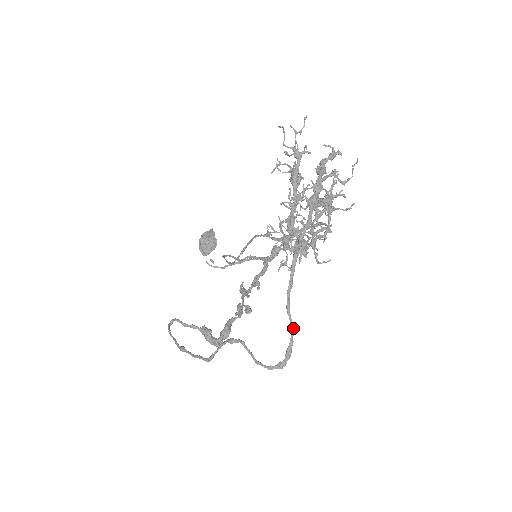
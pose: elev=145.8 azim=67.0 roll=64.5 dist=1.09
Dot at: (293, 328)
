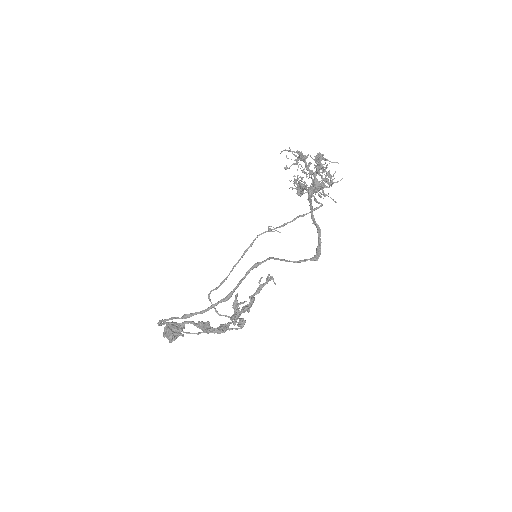
Dot at: (320, 230)
